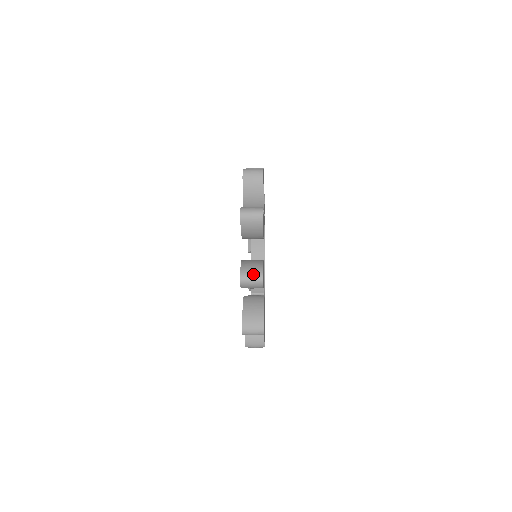
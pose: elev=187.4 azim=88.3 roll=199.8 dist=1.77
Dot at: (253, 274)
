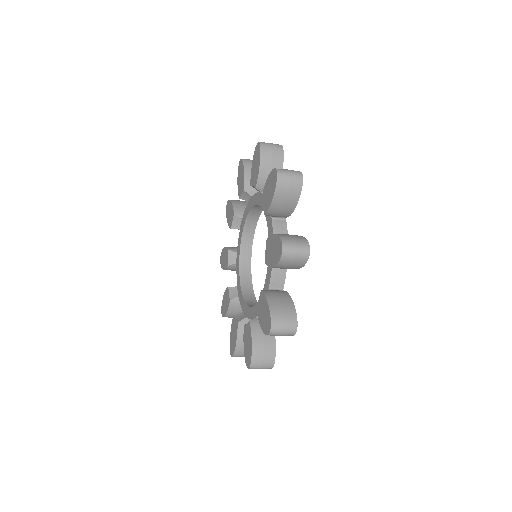
Dot at: (286, 325)
